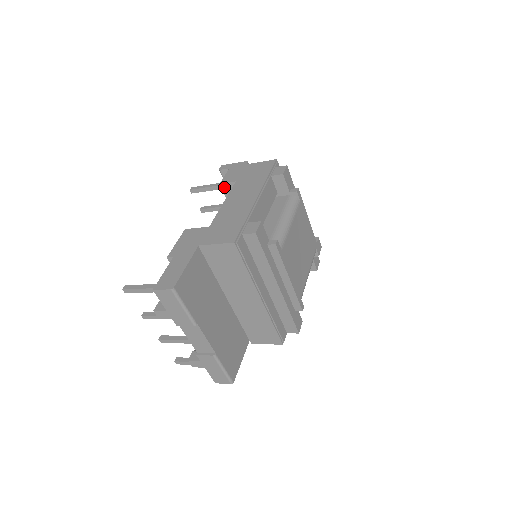
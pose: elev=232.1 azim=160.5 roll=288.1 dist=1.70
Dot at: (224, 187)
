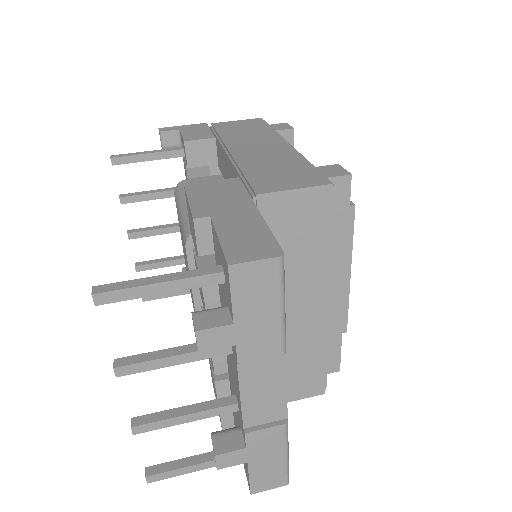
Dot at: (190, 148)
